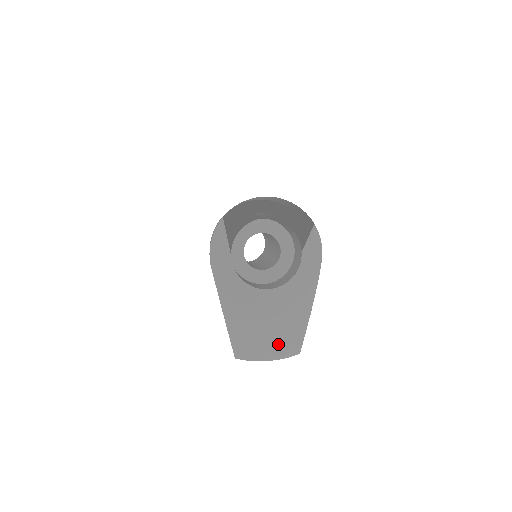
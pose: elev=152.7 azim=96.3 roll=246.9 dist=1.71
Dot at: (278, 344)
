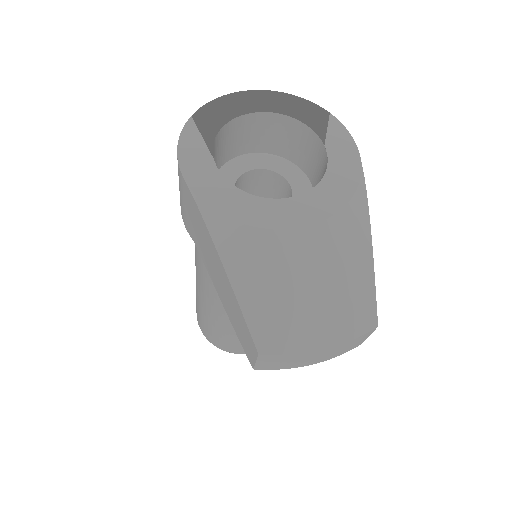
Dot at: (333, 305)
